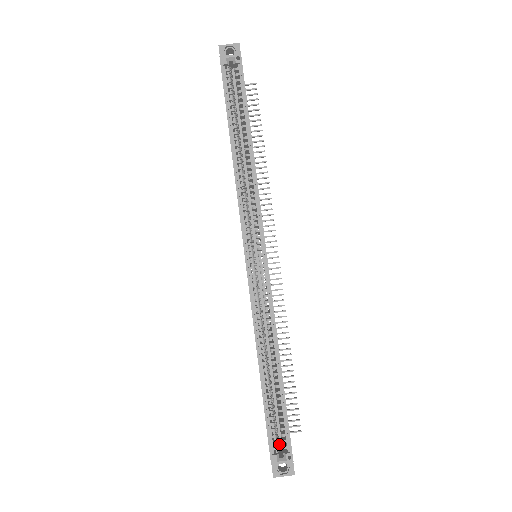
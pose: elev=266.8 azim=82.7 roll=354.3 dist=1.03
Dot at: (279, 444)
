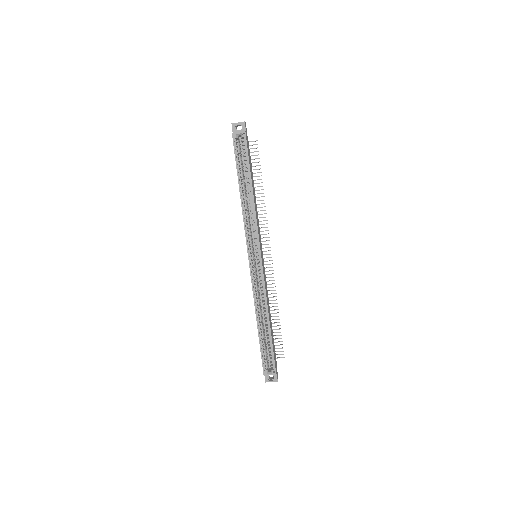
Dot at: (269, 364)
